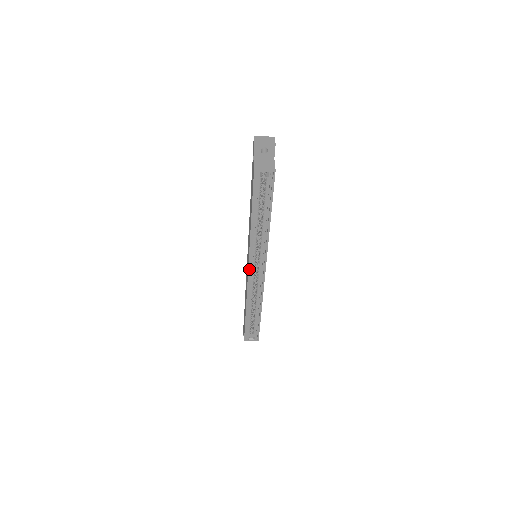
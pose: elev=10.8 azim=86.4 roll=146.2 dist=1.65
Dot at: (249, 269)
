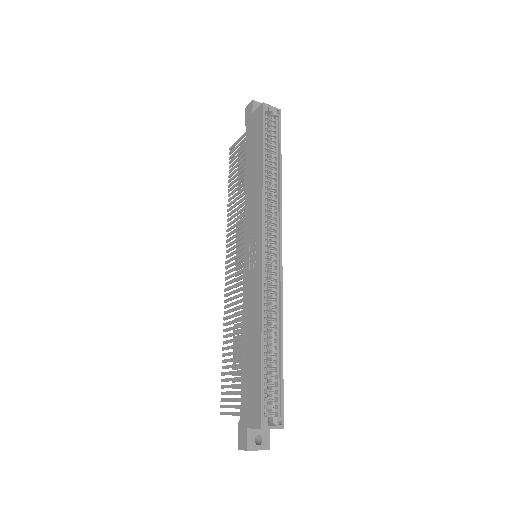
Dot at: (263, 240)
